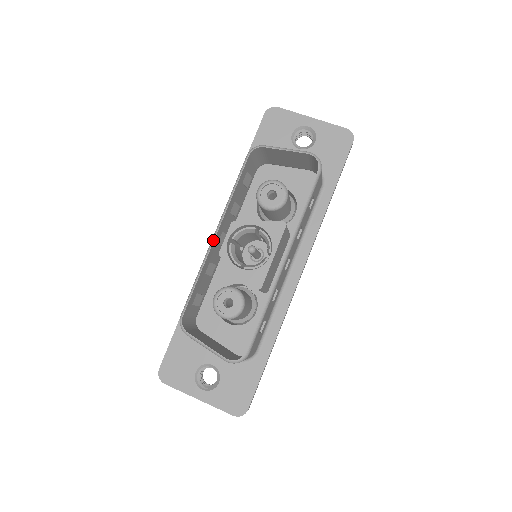
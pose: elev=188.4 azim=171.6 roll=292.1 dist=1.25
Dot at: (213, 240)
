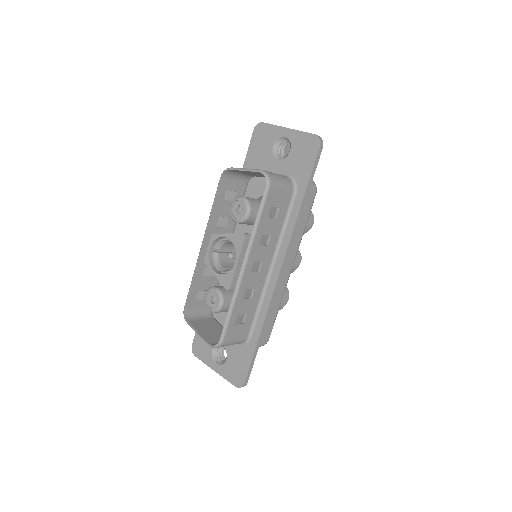
Dot at: (200, 250)
